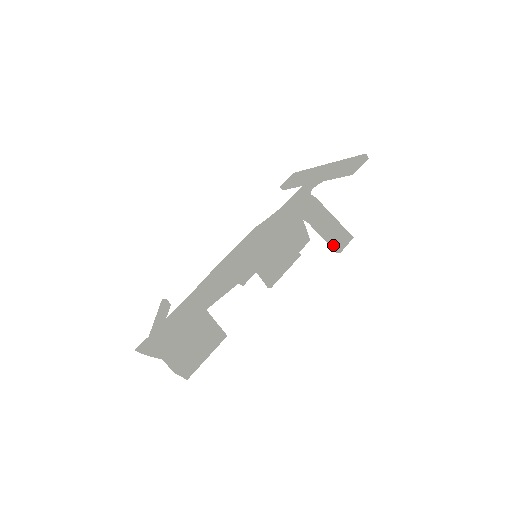
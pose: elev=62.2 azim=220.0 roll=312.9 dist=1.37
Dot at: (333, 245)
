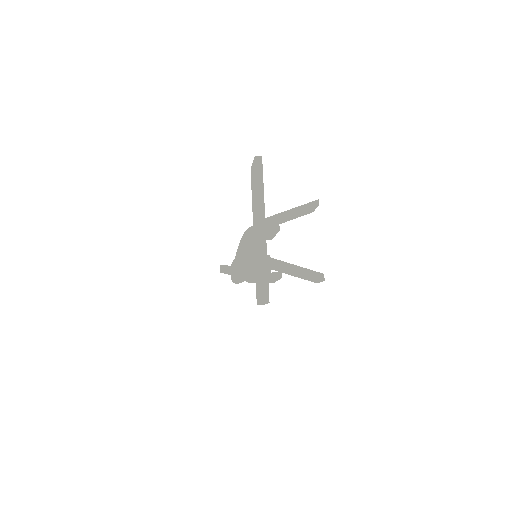
Dot at: occluded
